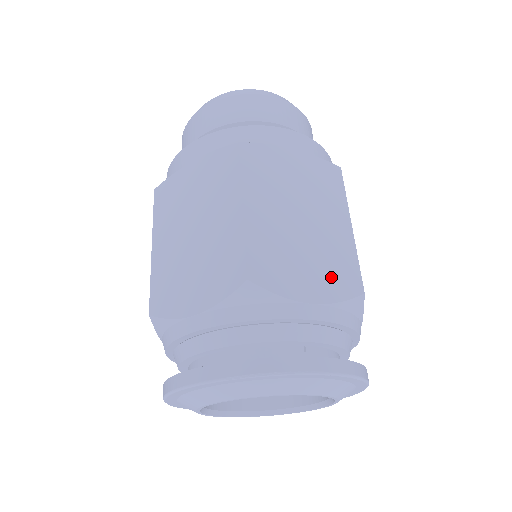
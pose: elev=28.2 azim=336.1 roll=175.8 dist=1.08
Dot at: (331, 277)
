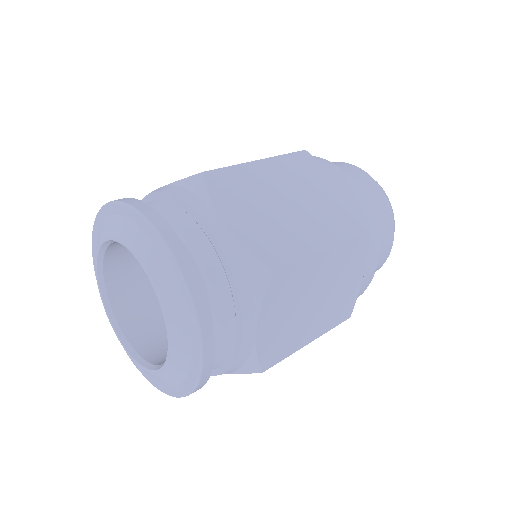
Dot at: occluded
